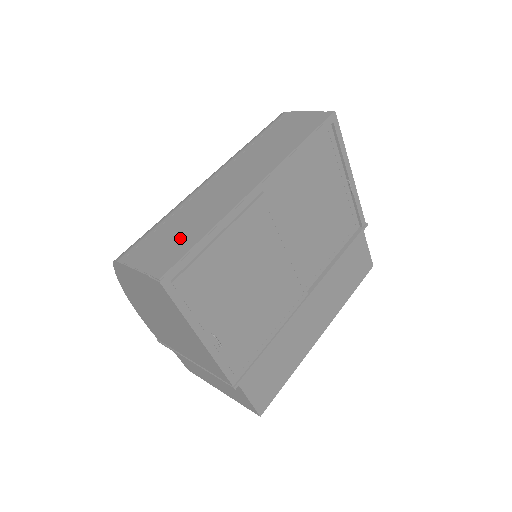
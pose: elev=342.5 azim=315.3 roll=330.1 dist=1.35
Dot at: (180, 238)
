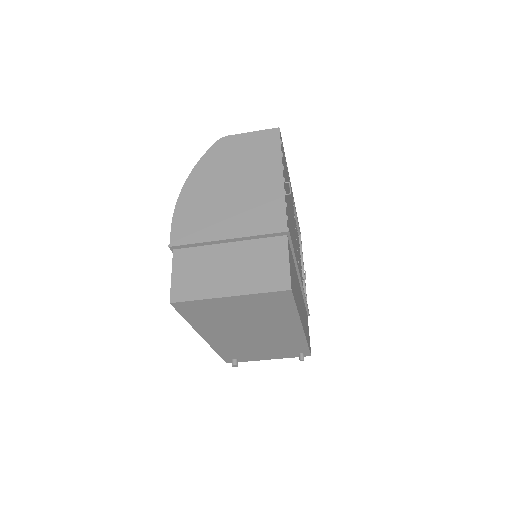
Dot at: occluded
